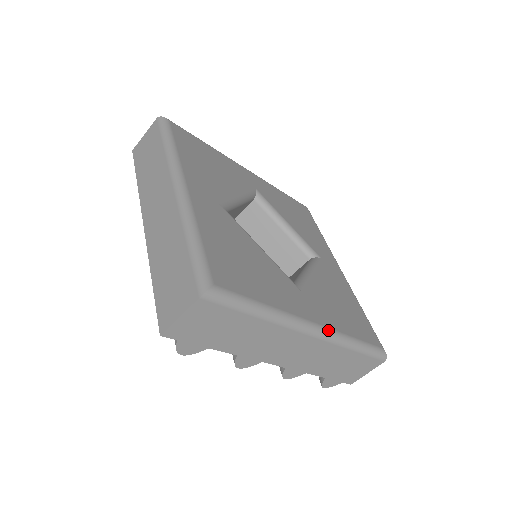
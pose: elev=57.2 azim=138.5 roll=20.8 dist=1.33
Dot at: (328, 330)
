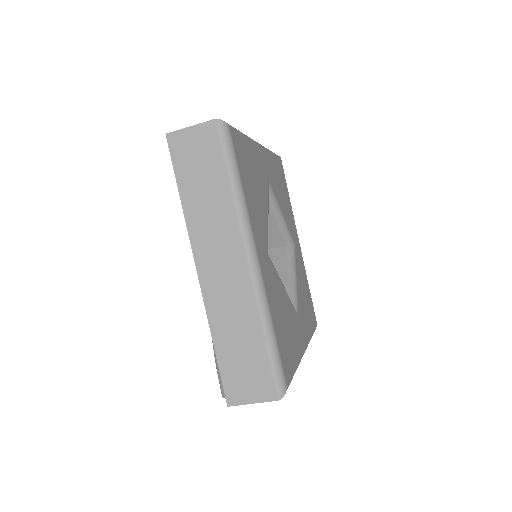
Dot at: occluded
